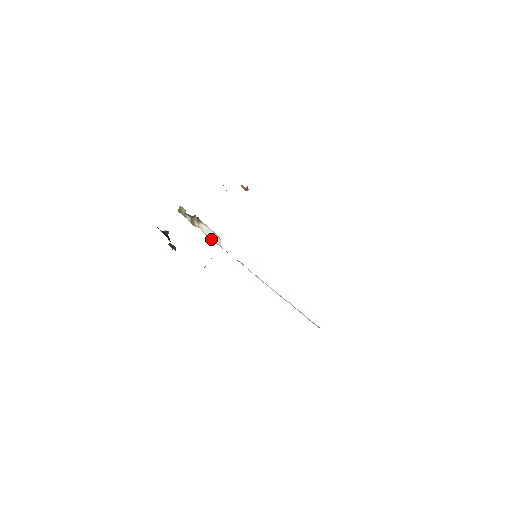
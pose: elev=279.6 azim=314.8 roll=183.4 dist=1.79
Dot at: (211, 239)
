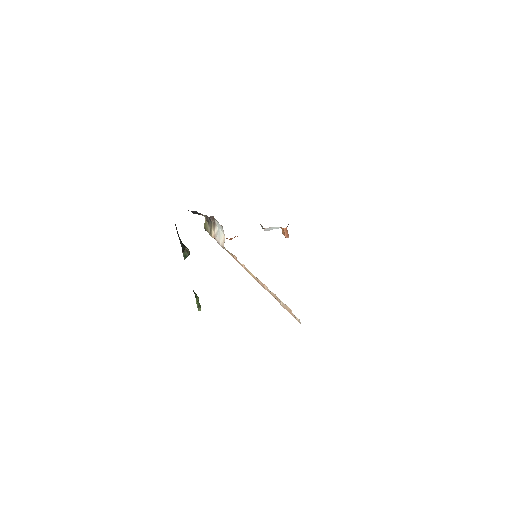
Dot at: (219, 244)
